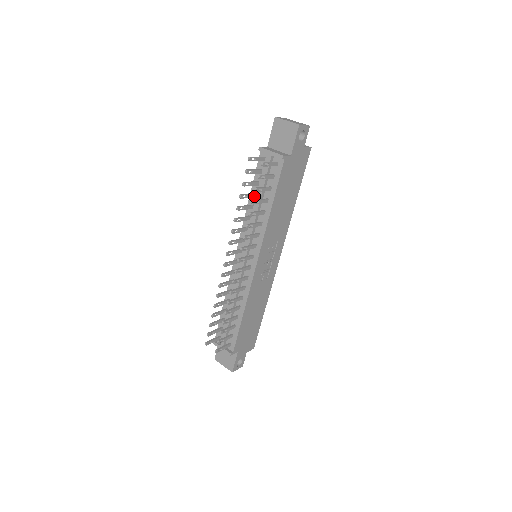
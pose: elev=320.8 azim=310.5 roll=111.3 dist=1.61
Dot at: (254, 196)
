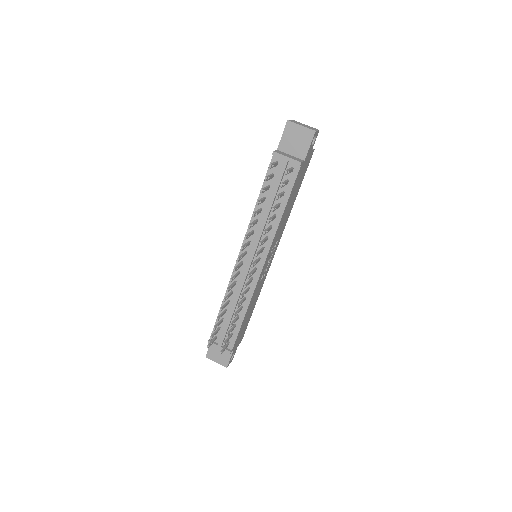
Dot at: (264, 200)
